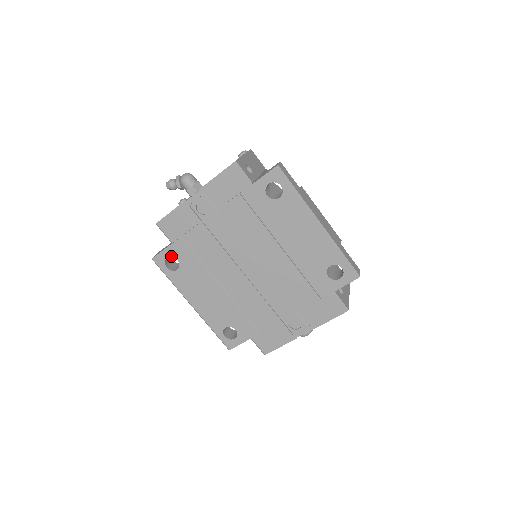
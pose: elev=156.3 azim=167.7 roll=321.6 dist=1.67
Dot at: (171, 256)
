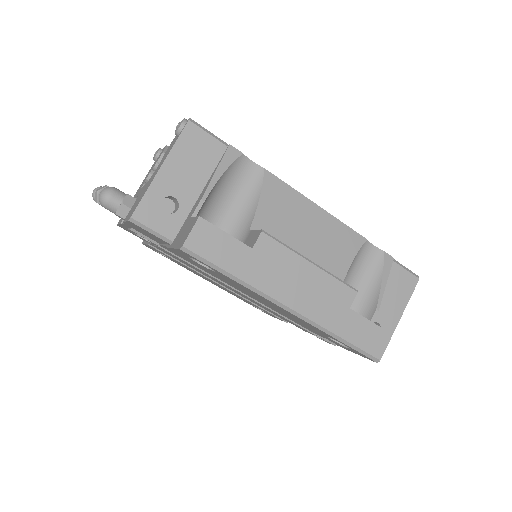
Dot at: (155, 250)
